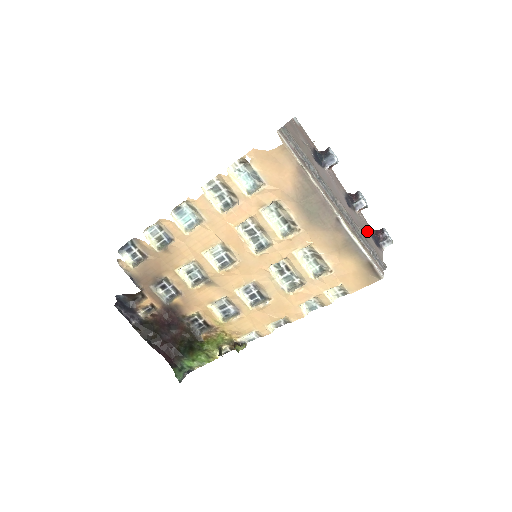
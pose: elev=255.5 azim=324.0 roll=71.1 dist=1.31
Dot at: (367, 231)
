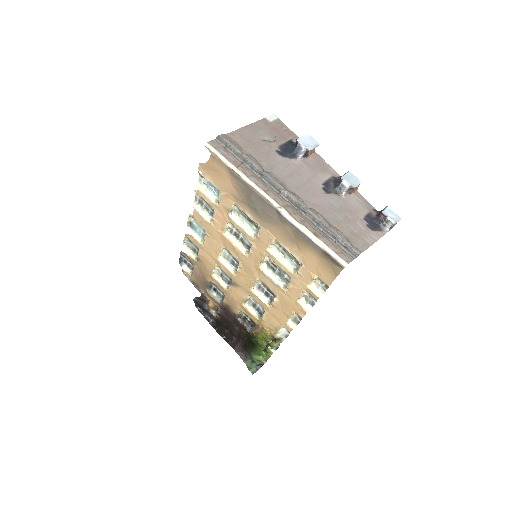
Dot at: (355, 215)
